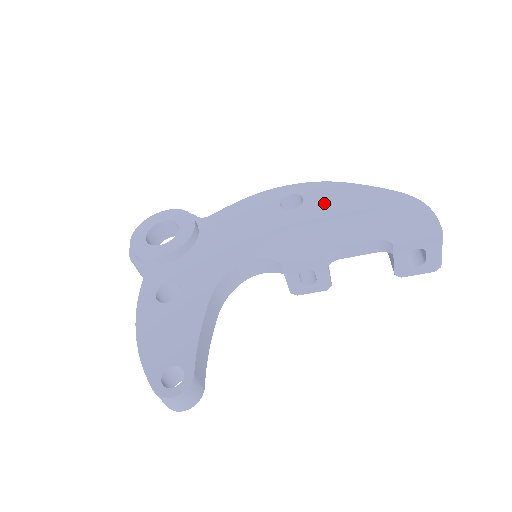
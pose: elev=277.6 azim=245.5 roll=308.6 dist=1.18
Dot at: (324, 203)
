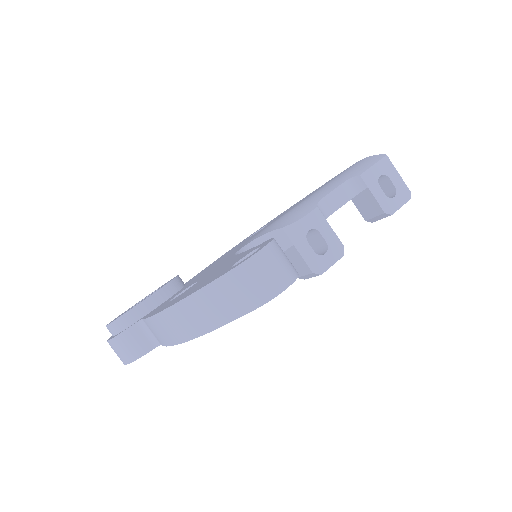
Dot at: occluded
